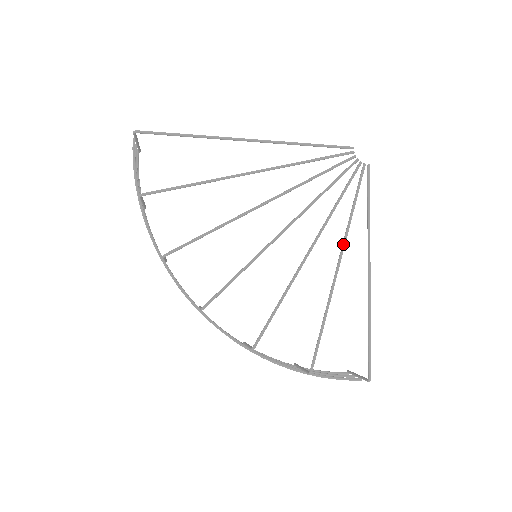
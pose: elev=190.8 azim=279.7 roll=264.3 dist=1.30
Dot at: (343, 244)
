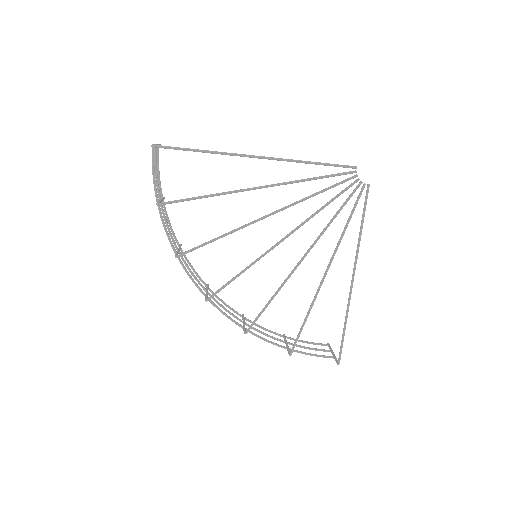
Dot at: (333, 256)
